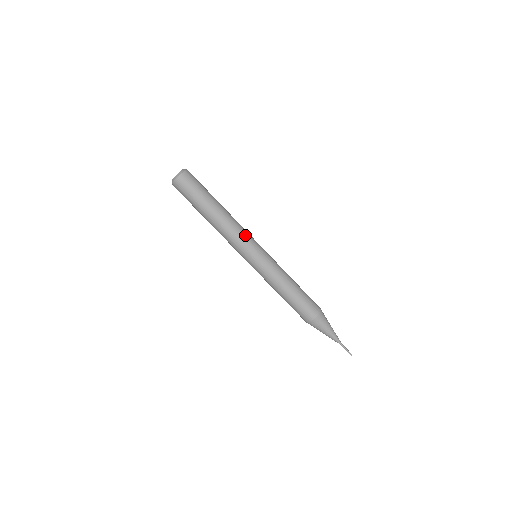
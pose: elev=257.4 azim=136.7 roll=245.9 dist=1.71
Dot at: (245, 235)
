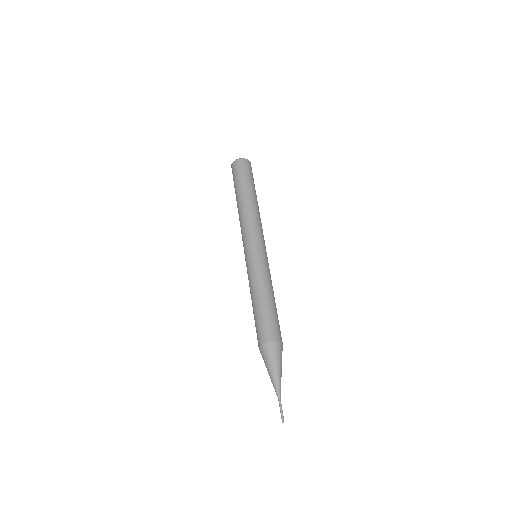
Dot at: occluded
